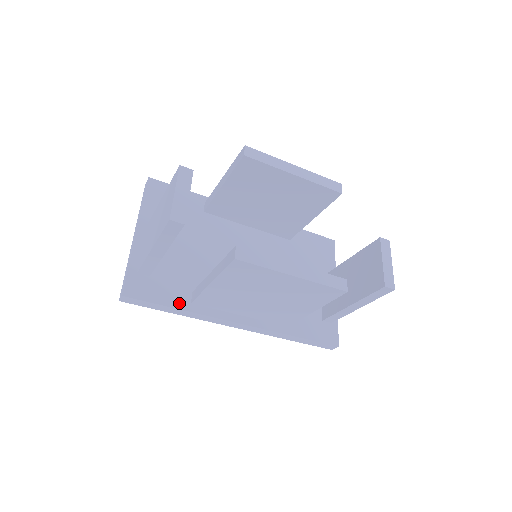
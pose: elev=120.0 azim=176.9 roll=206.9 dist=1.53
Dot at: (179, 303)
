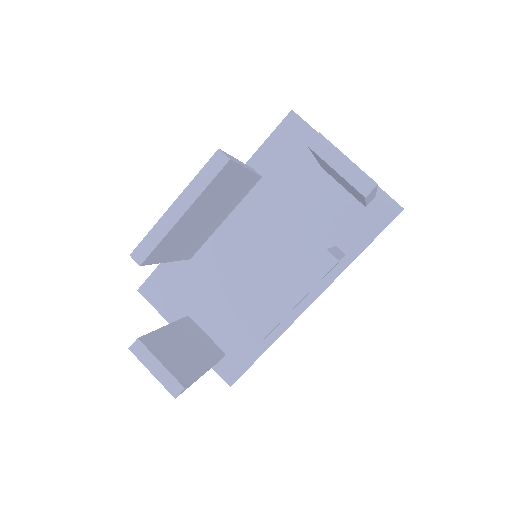
Dot at: (261, 346)
